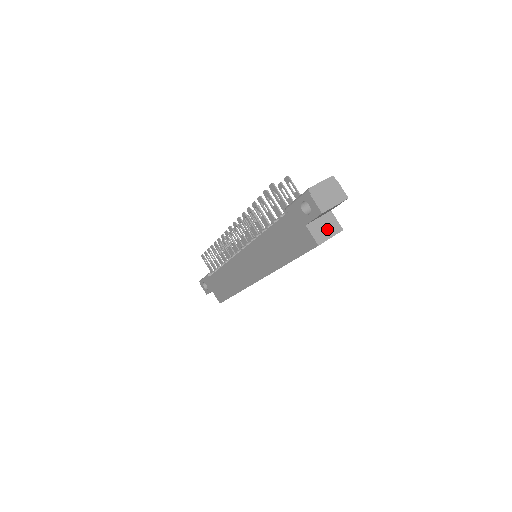
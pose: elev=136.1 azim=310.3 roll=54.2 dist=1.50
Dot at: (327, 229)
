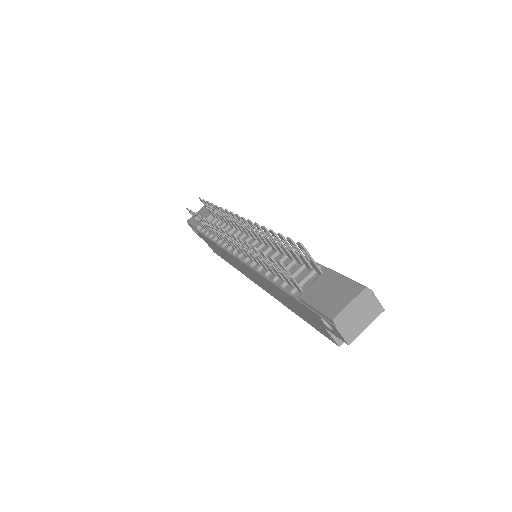
Dot at: occluded
